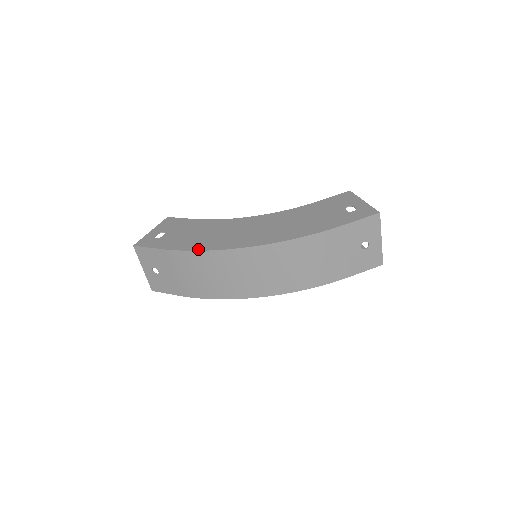
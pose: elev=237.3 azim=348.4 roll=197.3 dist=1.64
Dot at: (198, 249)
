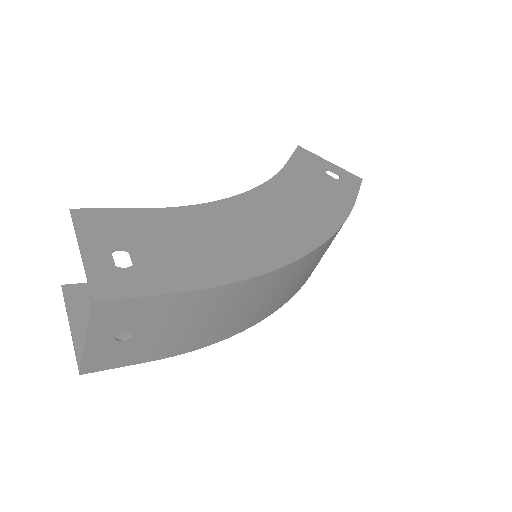
Dot at: (248, 275)
